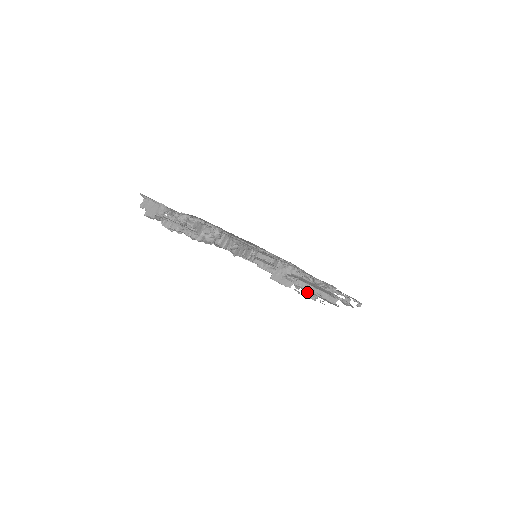
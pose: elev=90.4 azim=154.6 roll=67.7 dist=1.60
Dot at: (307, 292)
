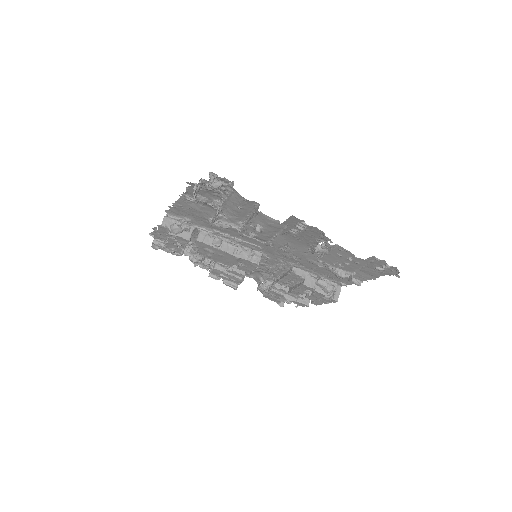
Dot at: (253, 229)
